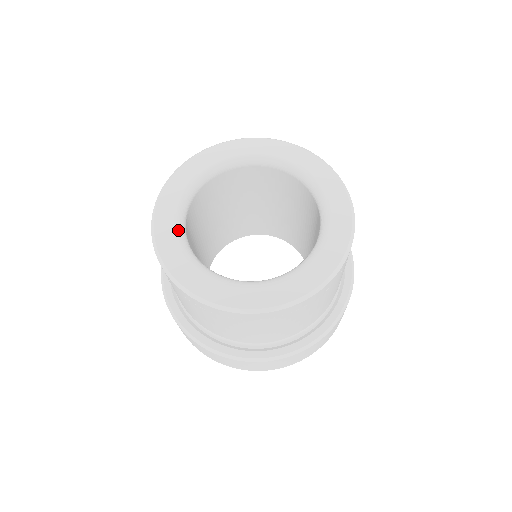
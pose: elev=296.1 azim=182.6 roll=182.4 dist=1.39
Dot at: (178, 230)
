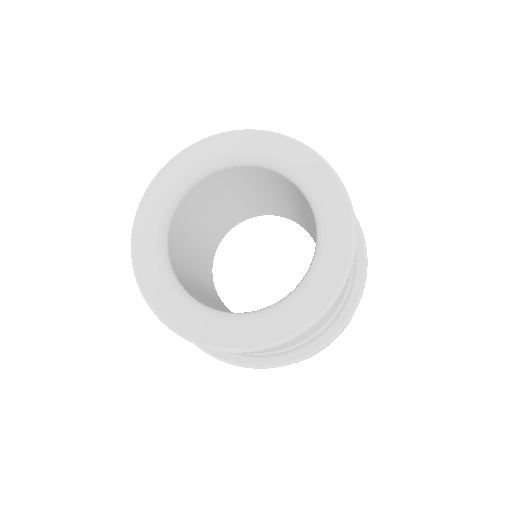
Dot at: (158, 246)
